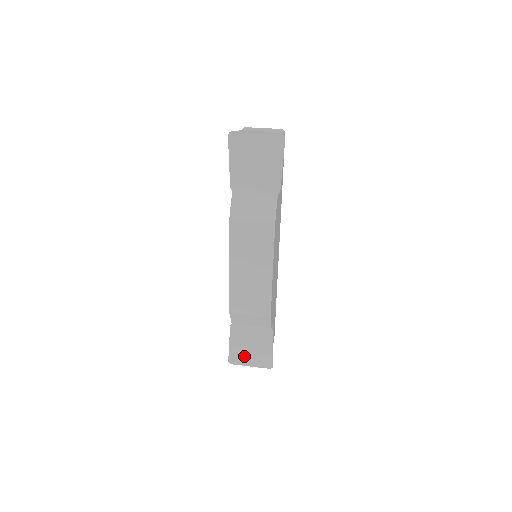
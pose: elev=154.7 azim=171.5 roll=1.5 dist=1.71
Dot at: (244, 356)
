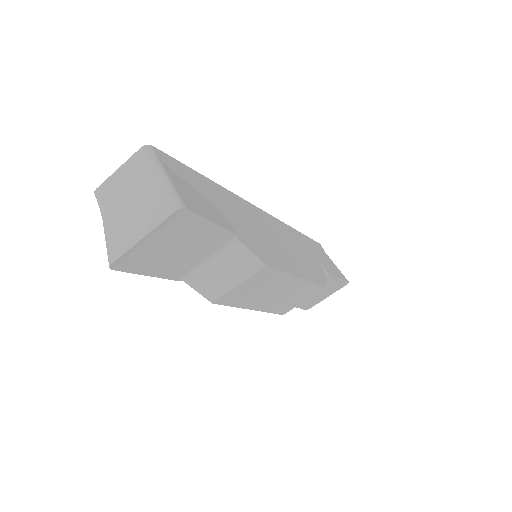
Dot at: (317, 299)
